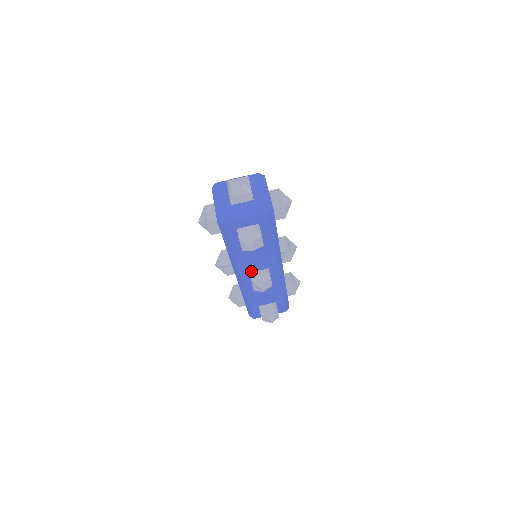
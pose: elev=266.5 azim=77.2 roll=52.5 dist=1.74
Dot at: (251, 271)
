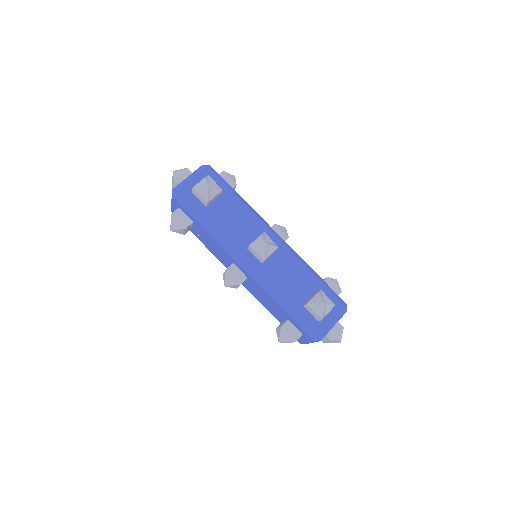
Dot at: (247, 246)
